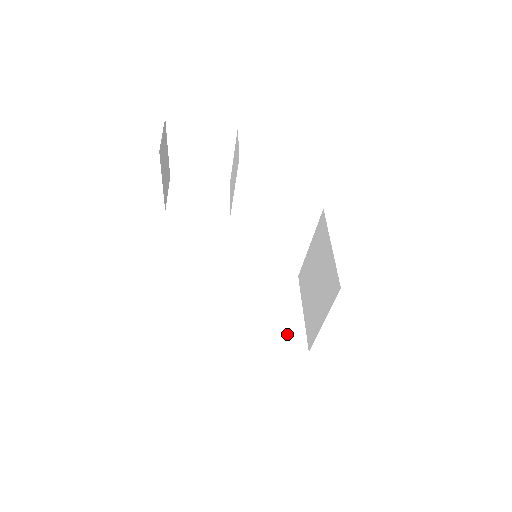
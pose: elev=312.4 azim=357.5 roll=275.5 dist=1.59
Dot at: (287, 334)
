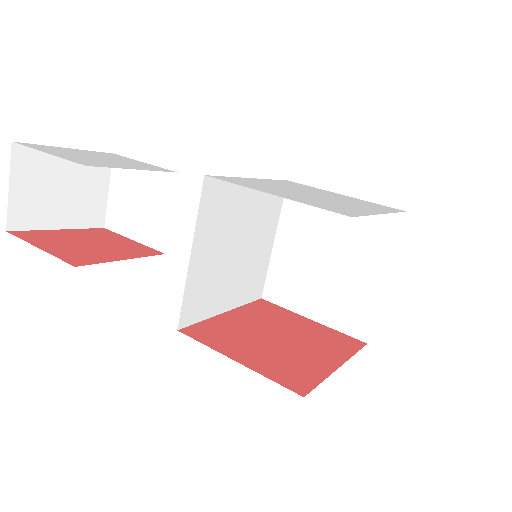
Dot at: (348, 308)
